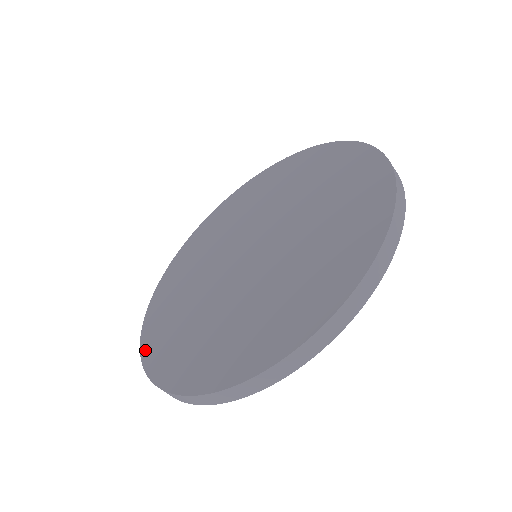
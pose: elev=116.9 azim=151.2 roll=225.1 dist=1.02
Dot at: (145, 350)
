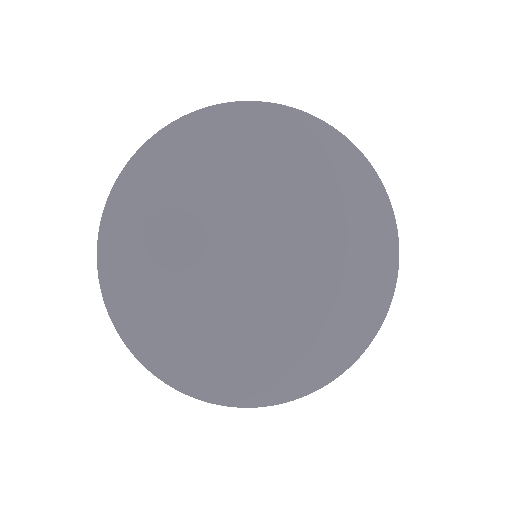
Dot at: (181, 384)
